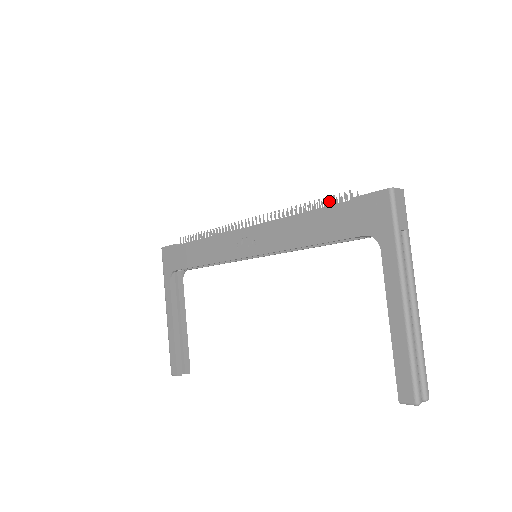
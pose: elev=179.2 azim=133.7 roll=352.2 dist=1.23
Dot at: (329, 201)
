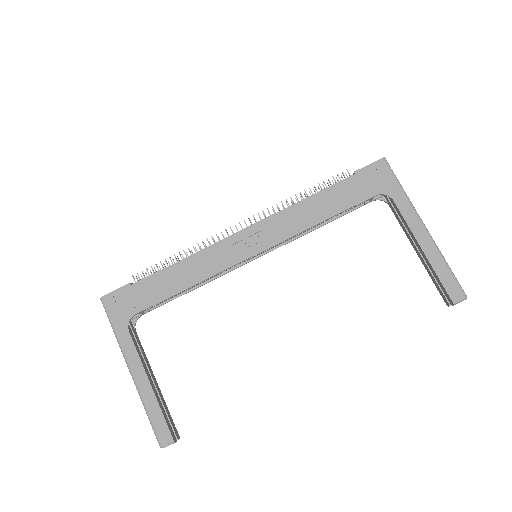
Dot at: (330, 182)
